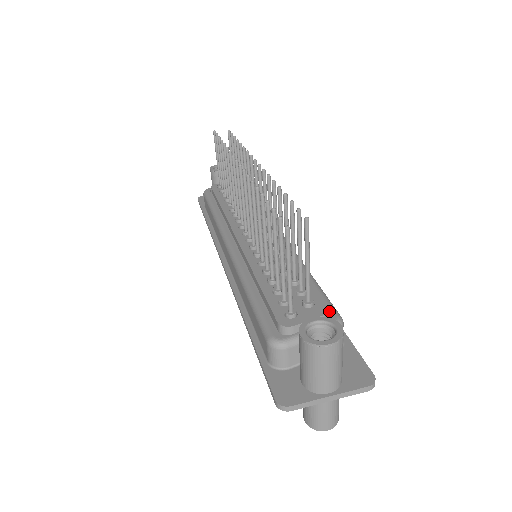
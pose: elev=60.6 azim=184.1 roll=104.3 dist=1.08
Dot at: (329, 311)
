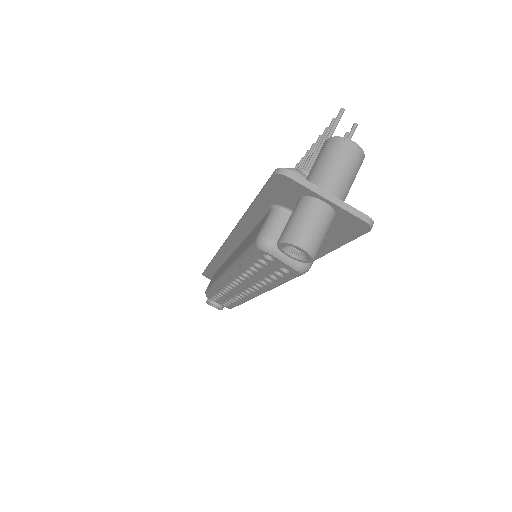
Dot at: occluded
